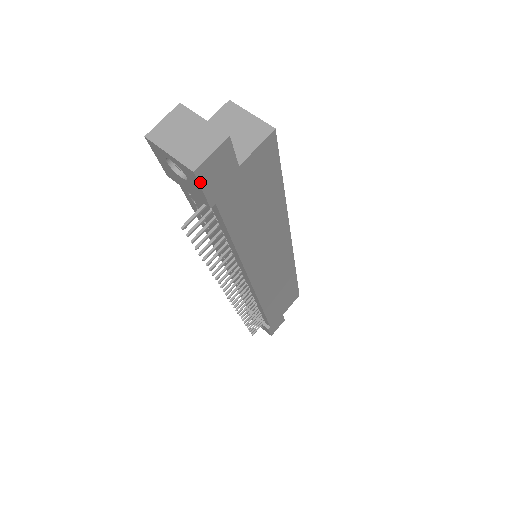
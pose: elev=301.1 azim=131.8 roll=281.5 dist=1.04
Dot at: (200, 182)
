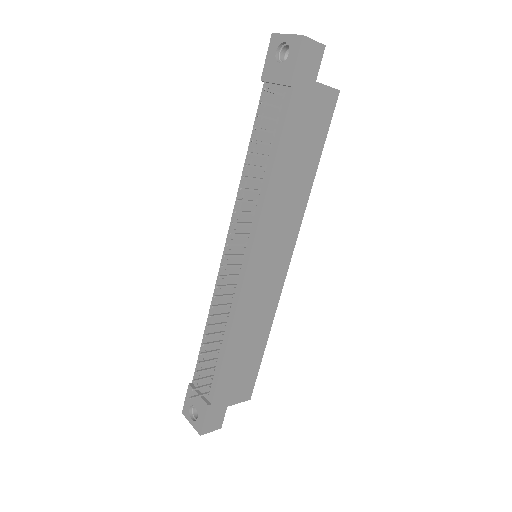
Dot at: (300, 50)
